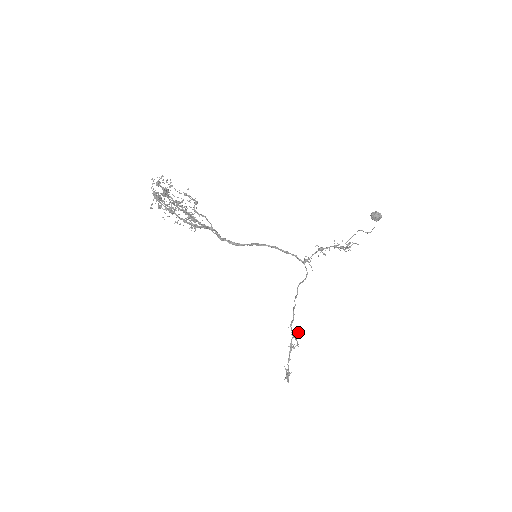
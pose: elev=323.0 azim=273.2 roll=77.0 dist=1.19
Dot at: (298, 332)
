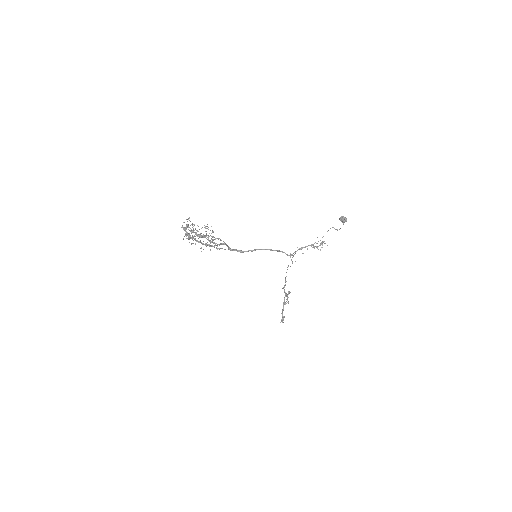
Dot at: (289, 292)
